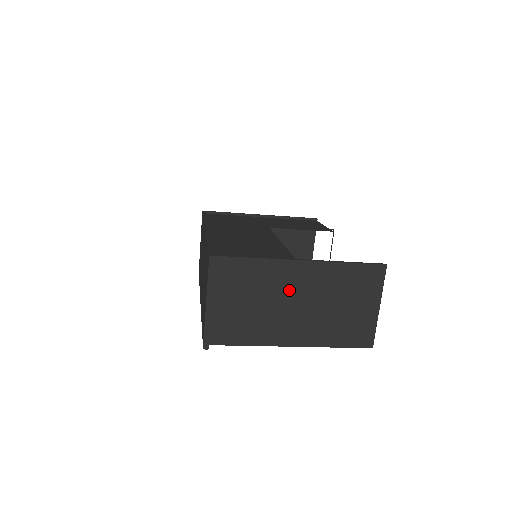
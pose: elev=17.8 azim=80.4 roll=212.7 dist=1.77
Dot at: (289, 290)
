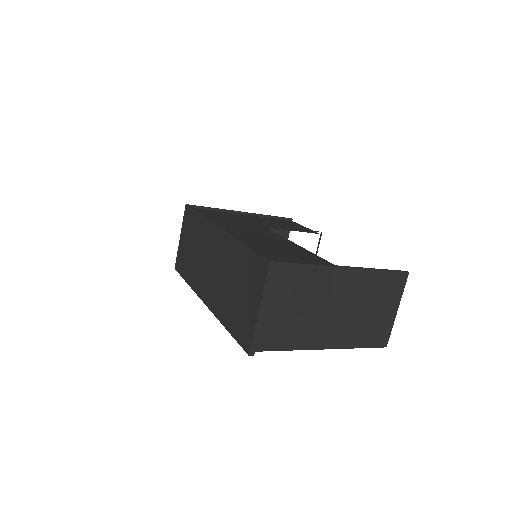
Dot at: (332, 295)
